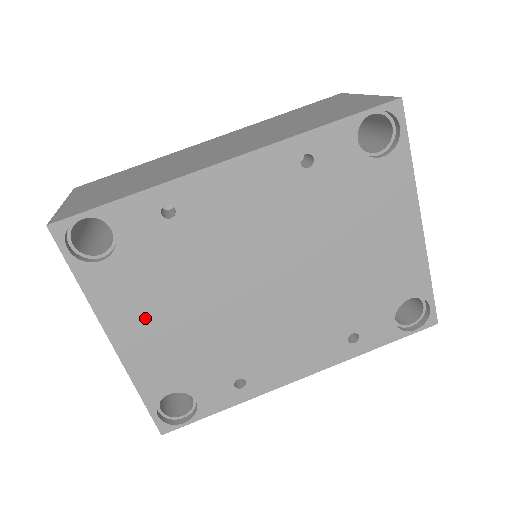
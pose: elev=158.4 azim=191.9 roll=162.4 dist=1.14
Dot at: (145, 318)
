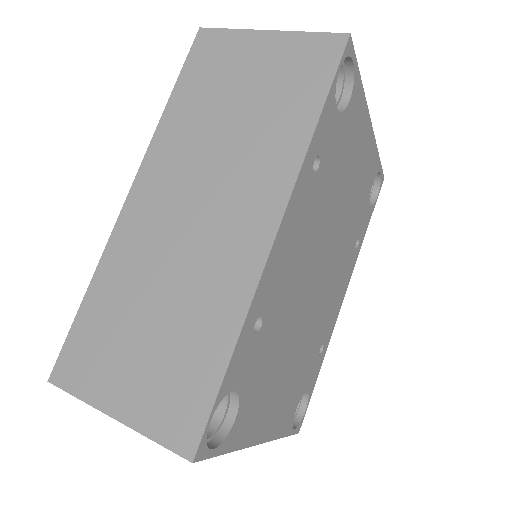
Dot at: (271, 402)
